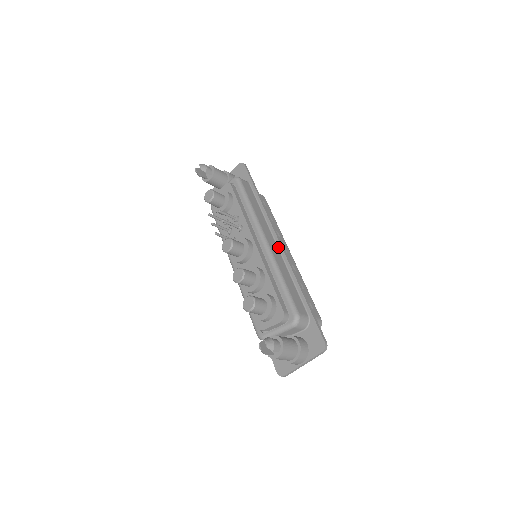
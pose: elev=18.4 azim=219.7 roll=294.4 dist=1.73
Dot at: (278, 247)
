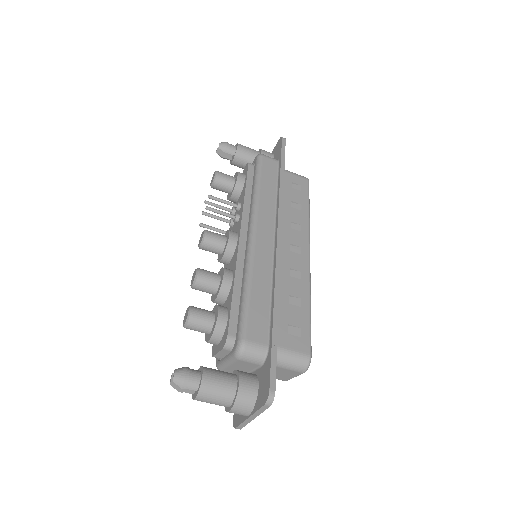
Dot at: (274, 244)
